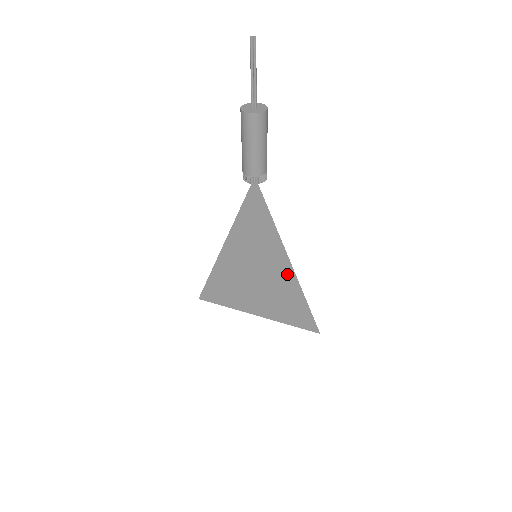
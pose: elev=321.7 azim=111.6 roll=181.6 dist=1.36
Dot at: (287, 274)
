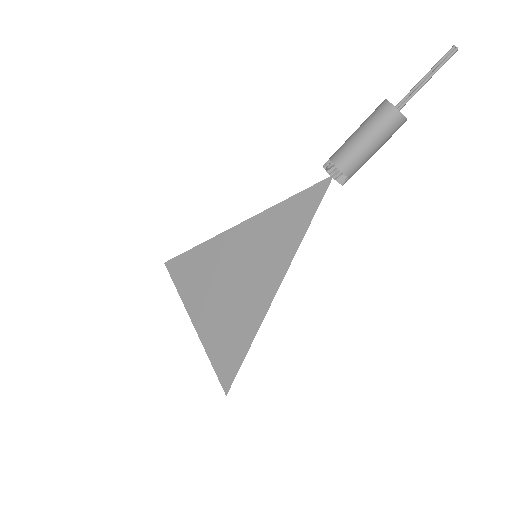
Dot at: (264, 298)
